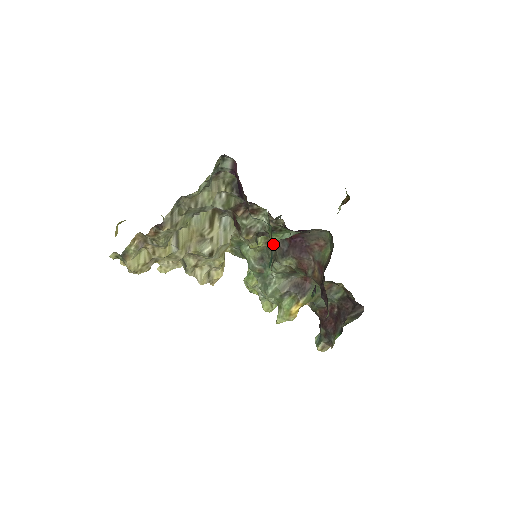
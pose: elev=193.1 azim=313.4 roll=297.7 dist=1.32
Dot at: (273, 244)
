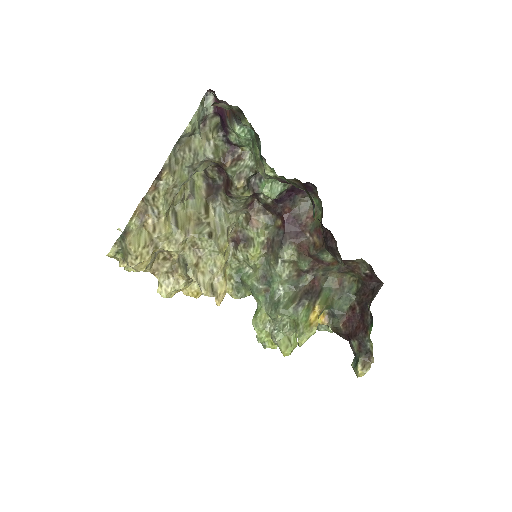
Dot at: (270, 247)
